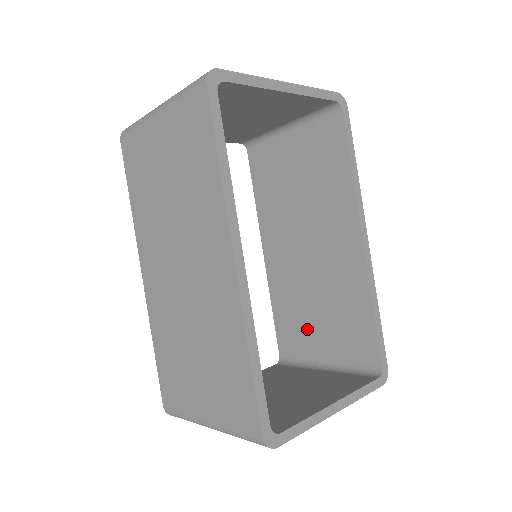
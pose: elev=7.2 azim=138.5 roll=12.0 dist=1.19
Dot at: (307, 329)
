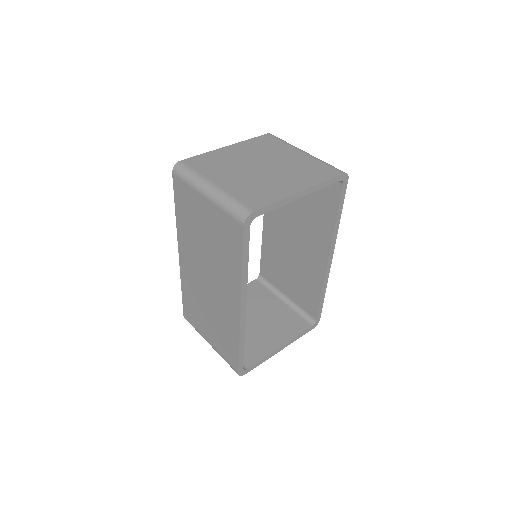
Dot at: (280, 275)
